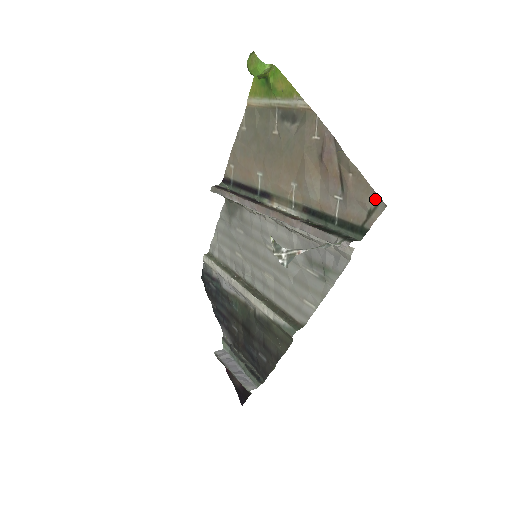
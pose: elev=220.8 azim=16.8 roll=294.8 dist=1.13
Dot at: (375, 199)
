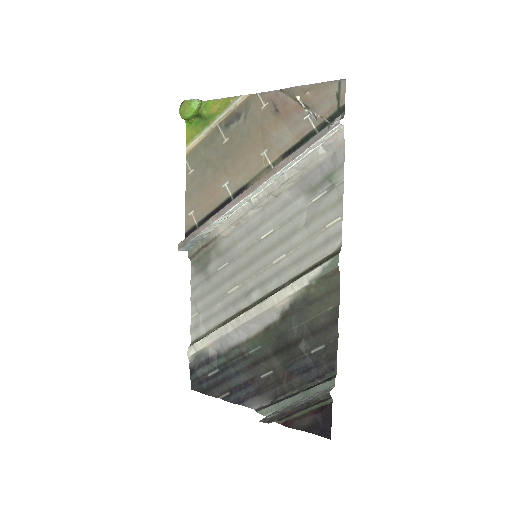
Dot at: (335, 84)
